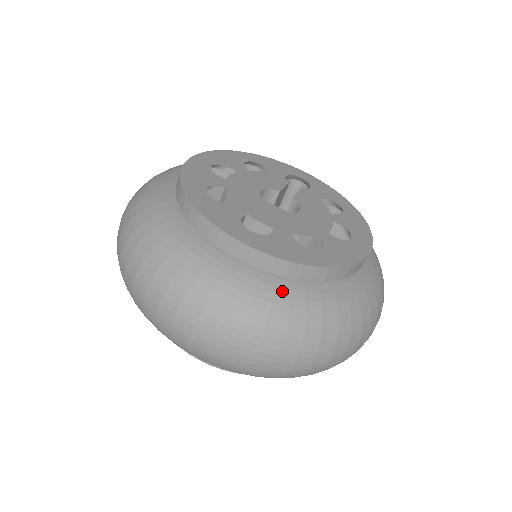
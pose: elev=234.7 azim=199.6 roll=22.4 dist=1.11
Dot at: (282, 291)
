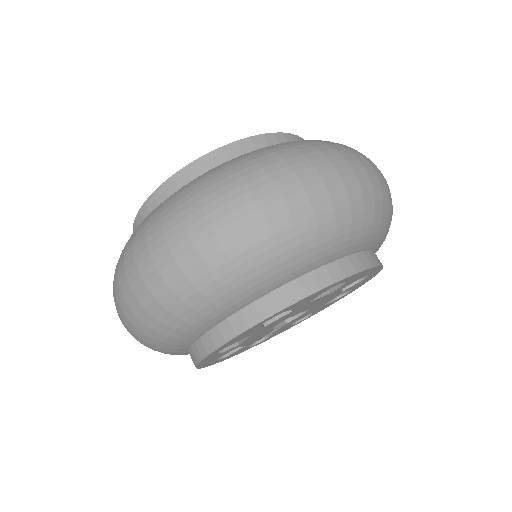
Dot at: occluded
